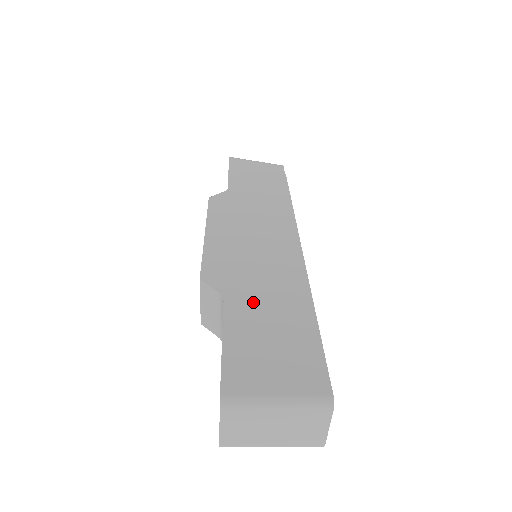
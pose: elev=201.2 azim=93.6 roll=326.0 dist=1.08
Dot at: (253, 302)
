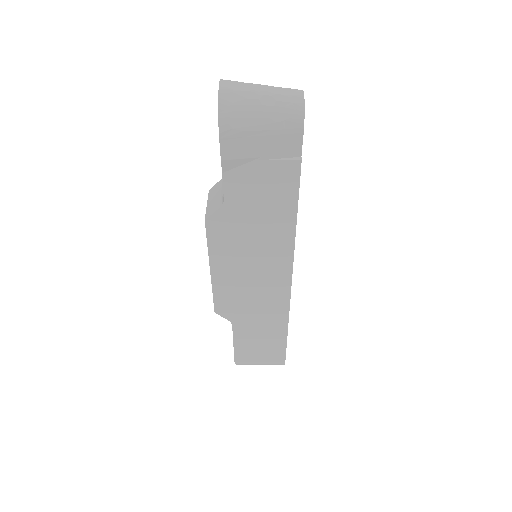
Dot at: (250, 327)
